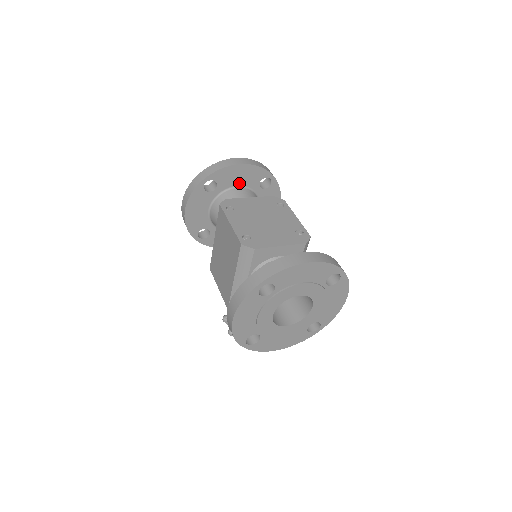
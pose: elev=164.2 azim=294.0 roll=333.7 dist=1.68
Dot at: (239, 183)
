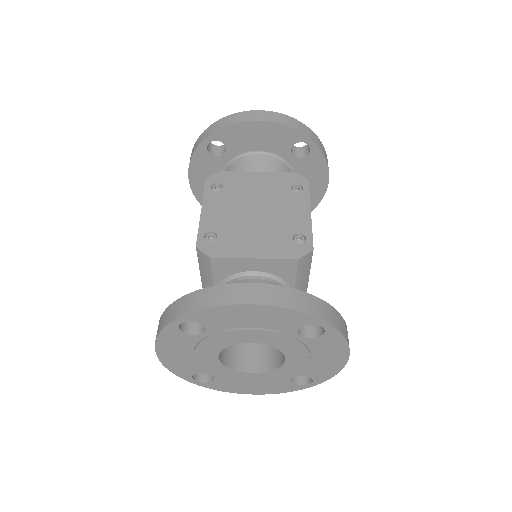
Dot at: (259, 147)
